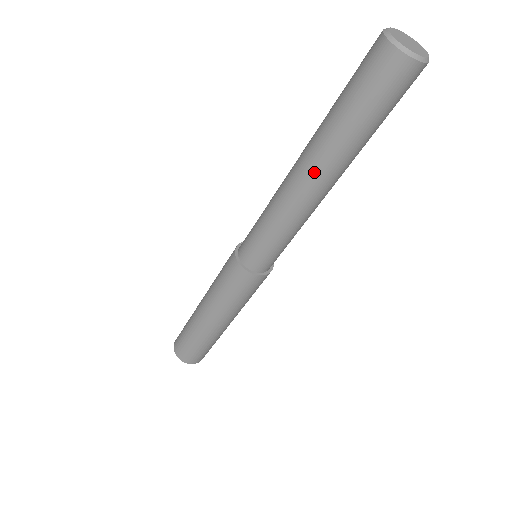
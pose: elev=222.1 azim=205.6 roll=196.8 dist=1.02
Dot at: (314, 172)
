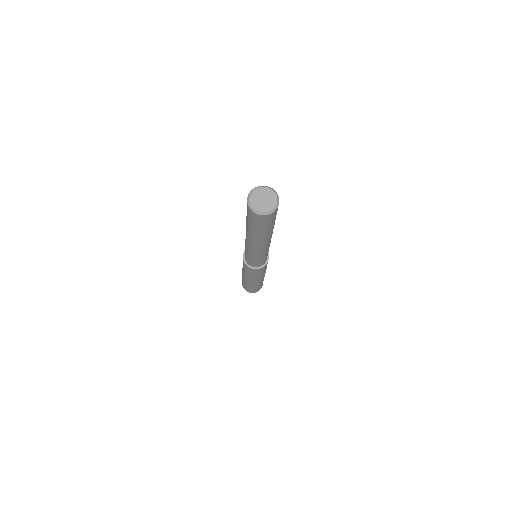
Dot at: (260, 244)
